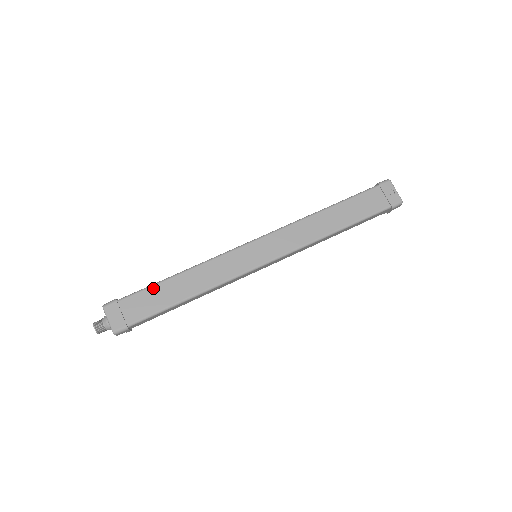
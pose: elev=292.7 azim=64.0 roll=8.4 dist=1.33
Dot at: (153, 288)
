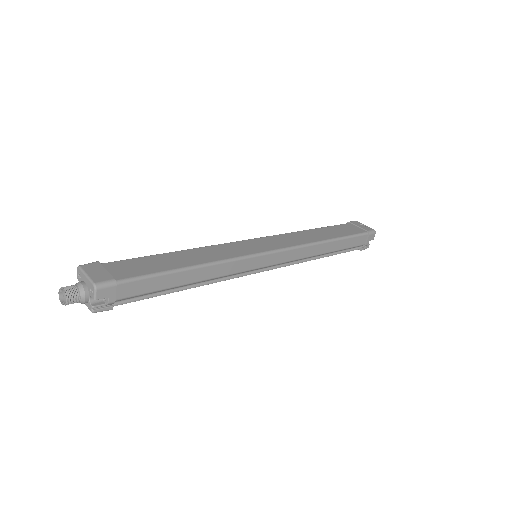
Dot at: (146, 258)
